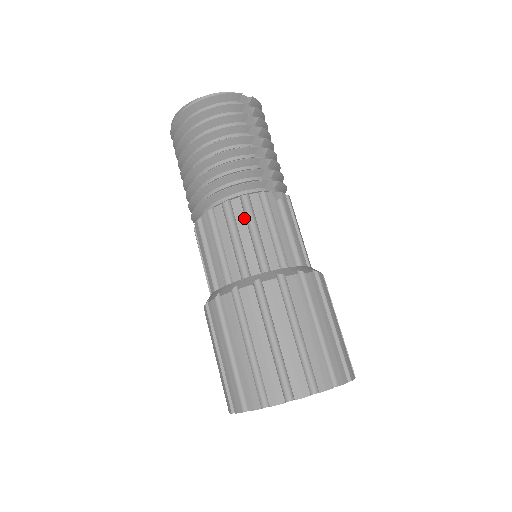
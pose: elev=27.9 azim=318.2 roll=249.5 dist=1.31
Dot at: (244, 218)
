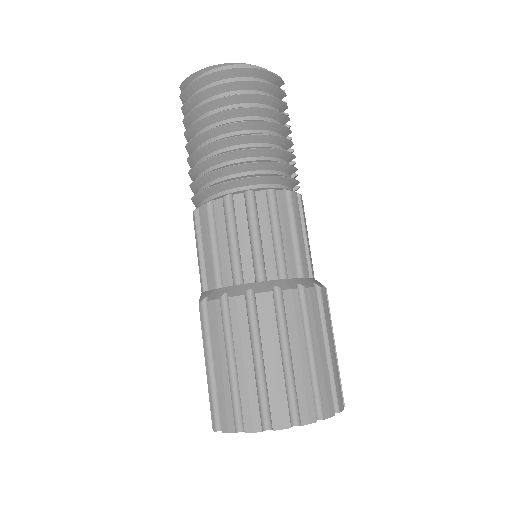
Dot at: (287, 214)
